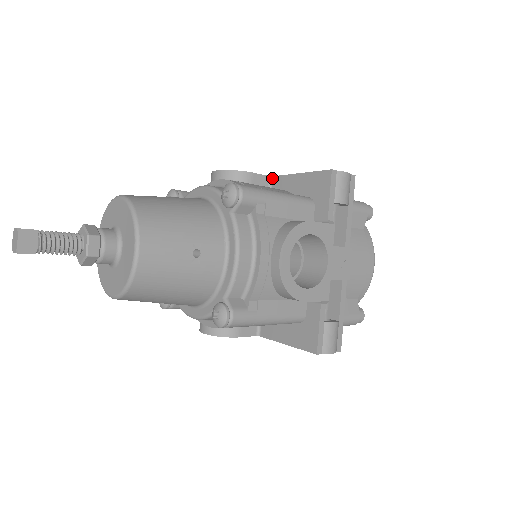
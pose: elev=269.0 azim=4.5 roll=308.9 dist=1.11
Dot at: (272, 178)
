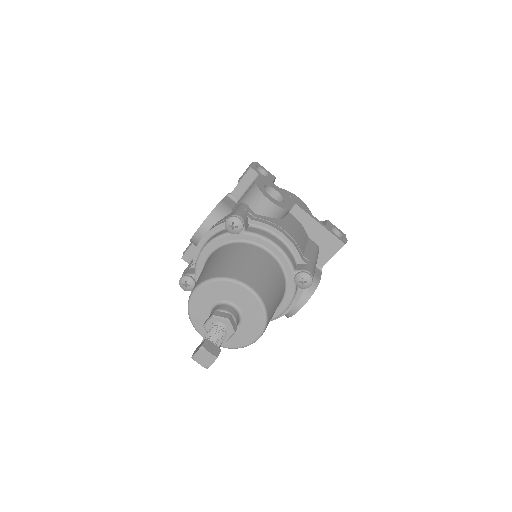
Dot at: (295, 205)
